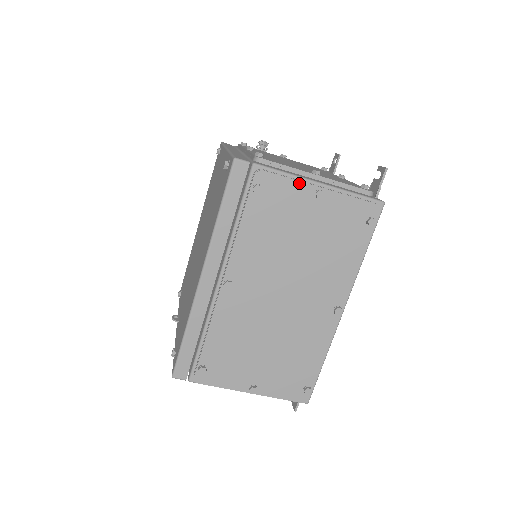
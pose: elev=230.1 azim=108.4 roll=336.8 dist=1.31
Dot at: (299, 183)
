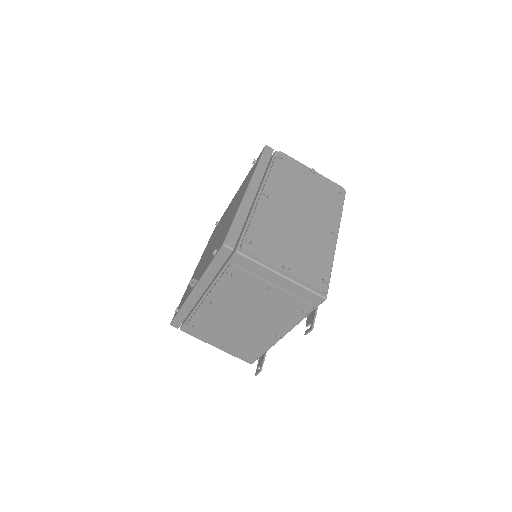
Dot at: (301, 164)
